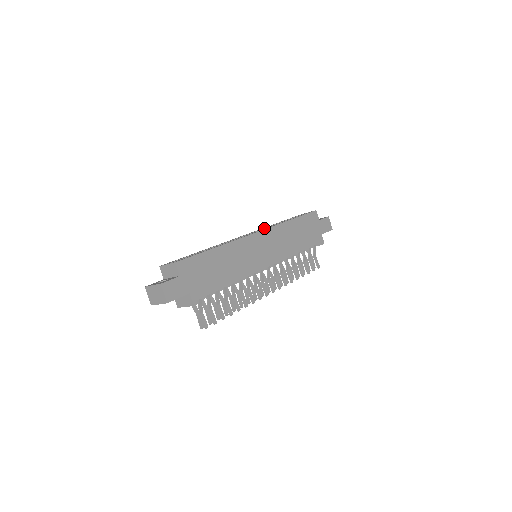
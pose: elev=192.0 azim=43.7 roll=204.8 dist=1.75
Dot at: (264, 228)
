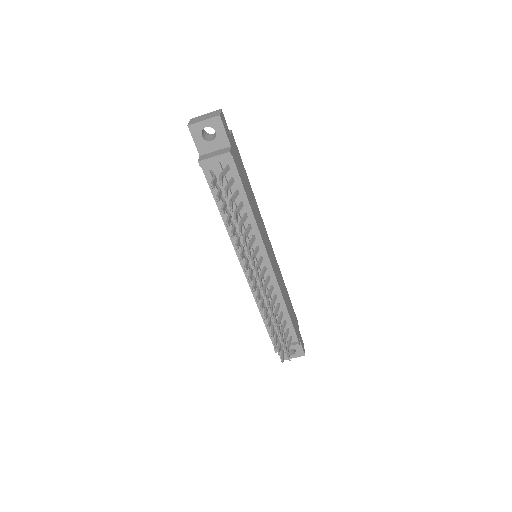
Dot at: occluded
